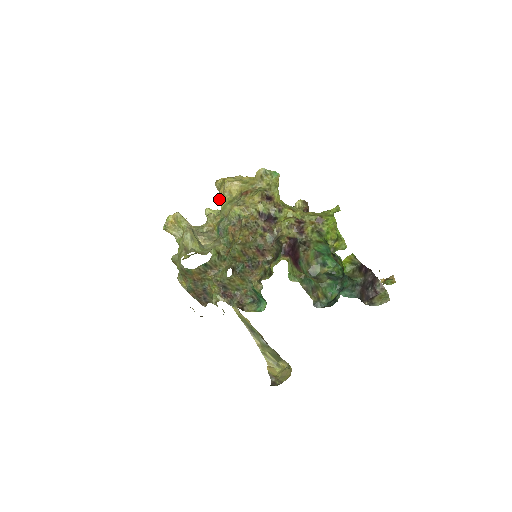
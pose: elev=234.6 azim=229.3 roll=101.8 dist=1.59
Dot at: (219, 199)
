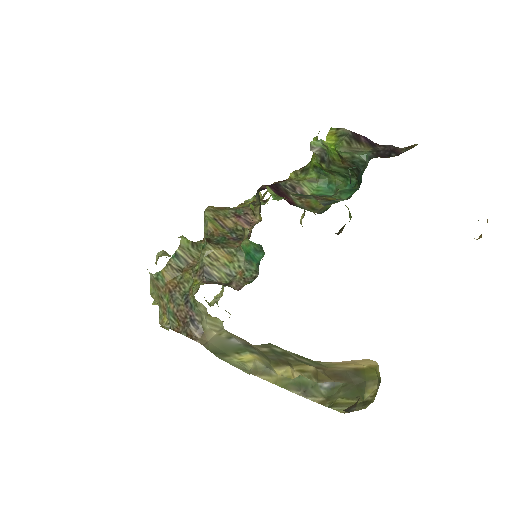
Dot at: occluded
